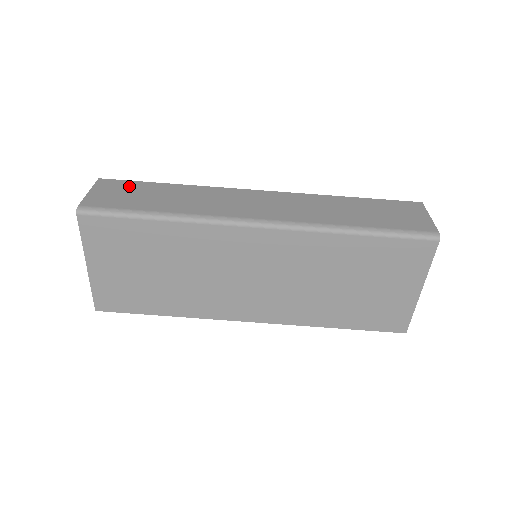
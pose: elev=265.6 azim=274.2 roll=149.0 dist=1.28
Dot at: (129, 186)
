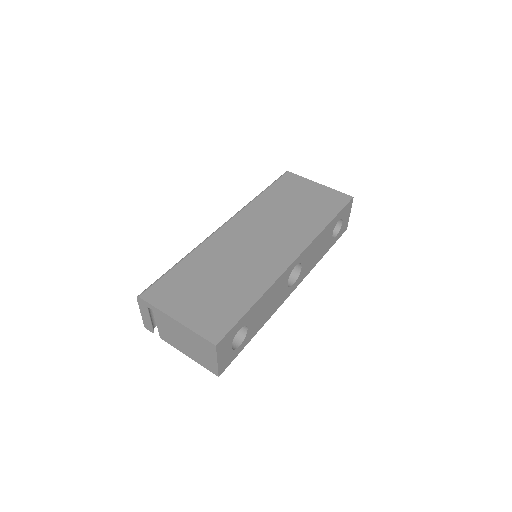
Dot at: occluded
